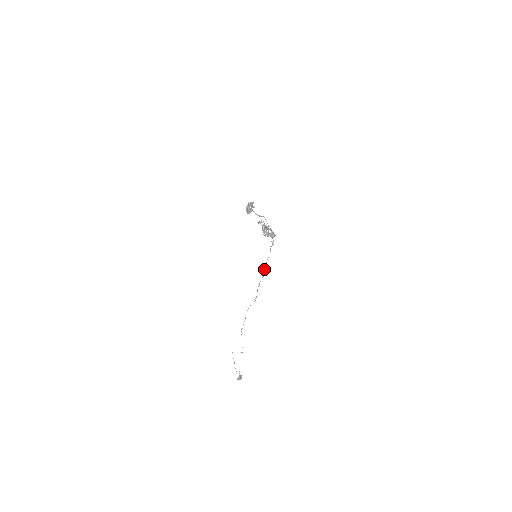
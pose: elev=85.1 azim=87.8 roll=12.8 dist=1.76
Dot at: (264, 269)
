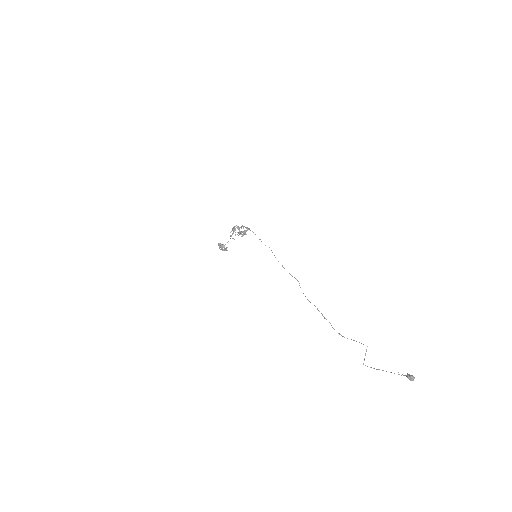
Dot at: occluded
